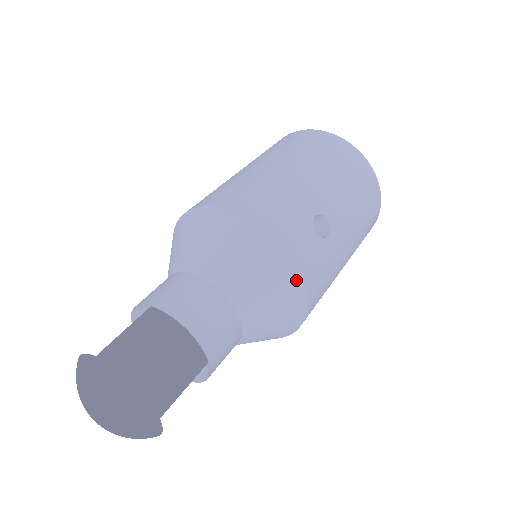
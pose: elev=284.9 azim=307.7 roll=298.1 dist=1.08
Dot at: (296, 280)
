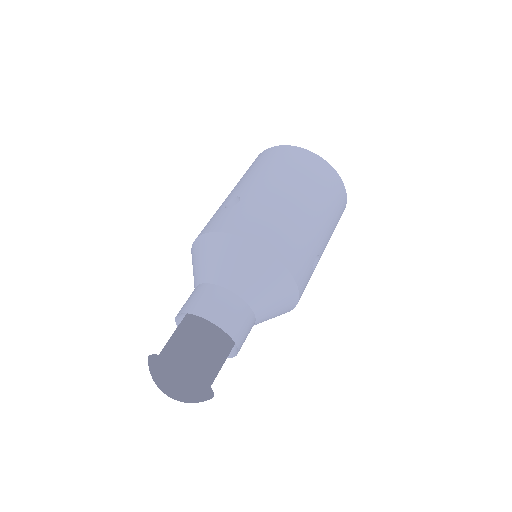
Dot at: (294, 305)
